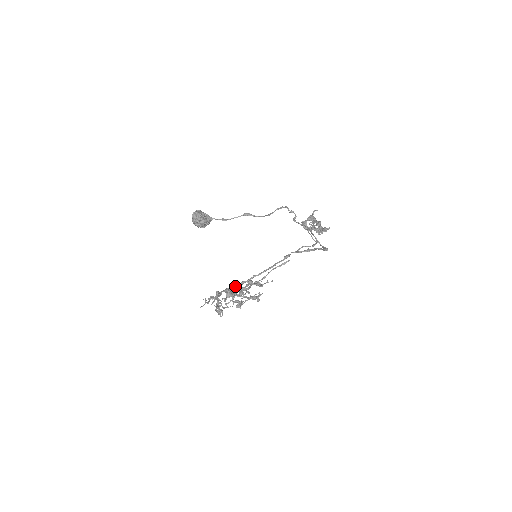
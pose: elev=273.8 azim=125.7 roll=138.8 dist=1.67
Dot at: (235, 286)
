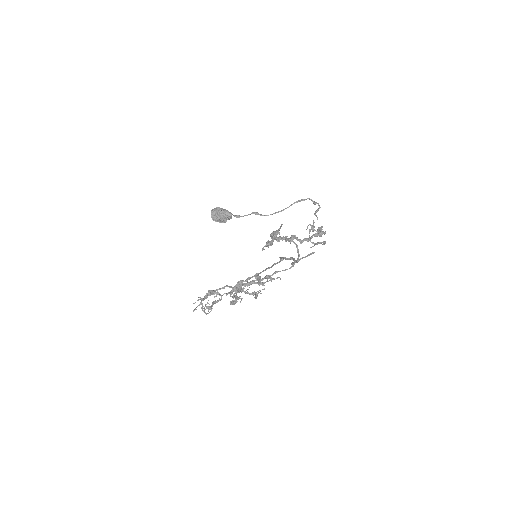
Dot at: occluded
